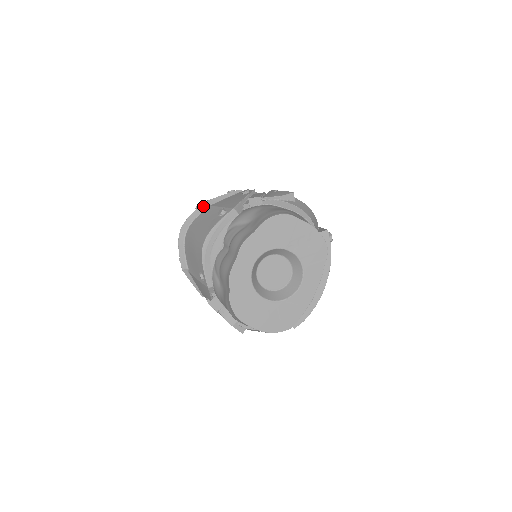
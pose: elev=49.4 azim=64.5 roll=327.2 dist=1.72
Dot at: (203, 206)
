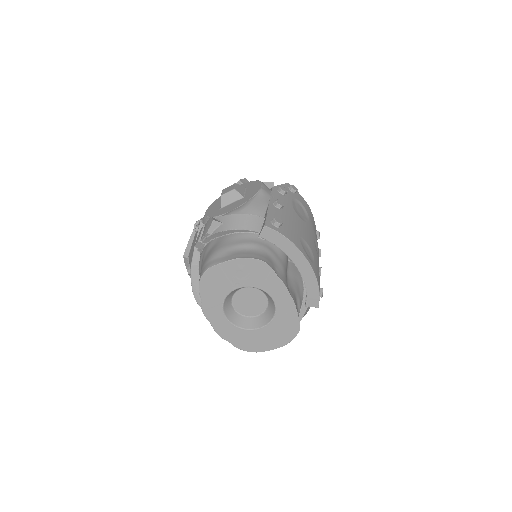
Dot at: (185, 259)
